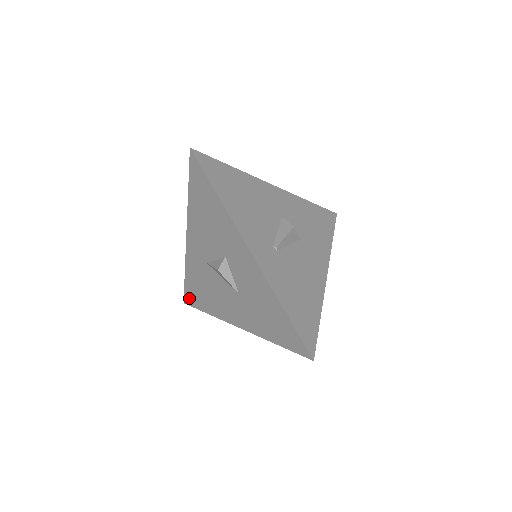
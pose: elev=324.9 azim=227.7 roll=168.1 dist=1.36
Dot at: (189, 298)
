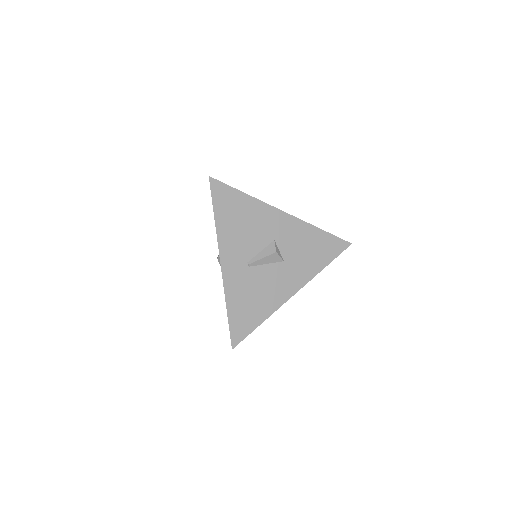
Dot at: occluded
